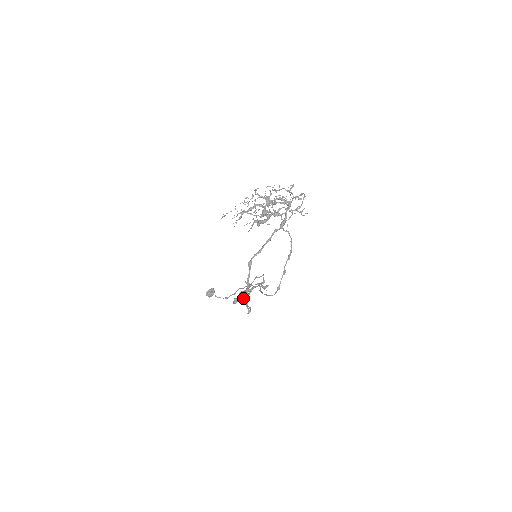
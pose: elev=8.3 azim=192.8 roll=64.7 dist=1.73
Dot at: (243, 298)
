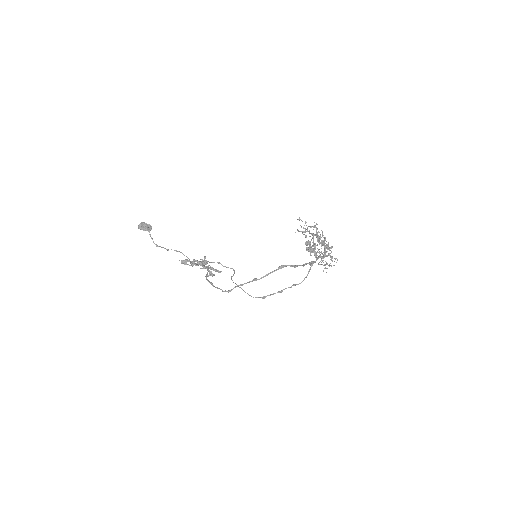
Dot at: occluded
